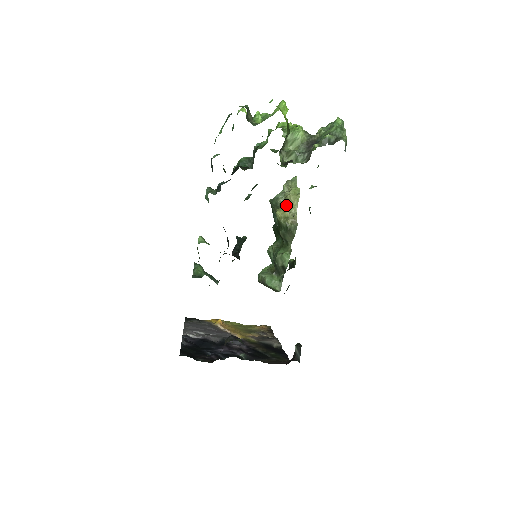
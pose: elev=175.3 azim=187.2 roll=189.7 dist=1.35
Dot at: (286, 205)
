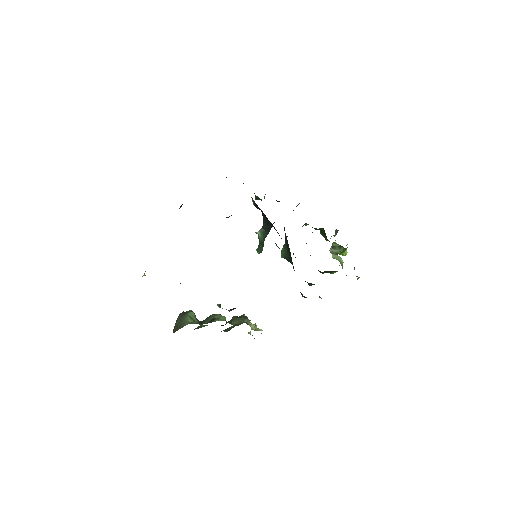
Dot at: occluded
